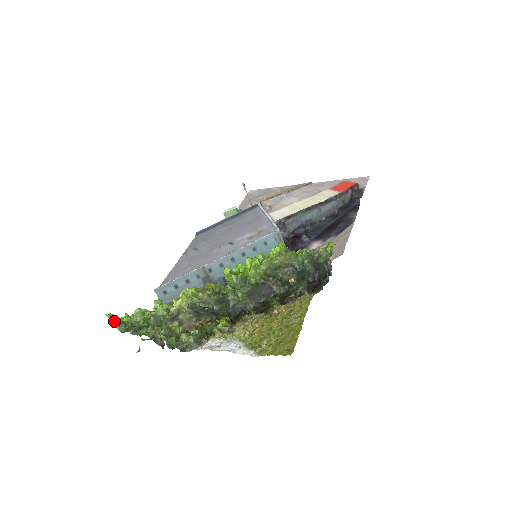
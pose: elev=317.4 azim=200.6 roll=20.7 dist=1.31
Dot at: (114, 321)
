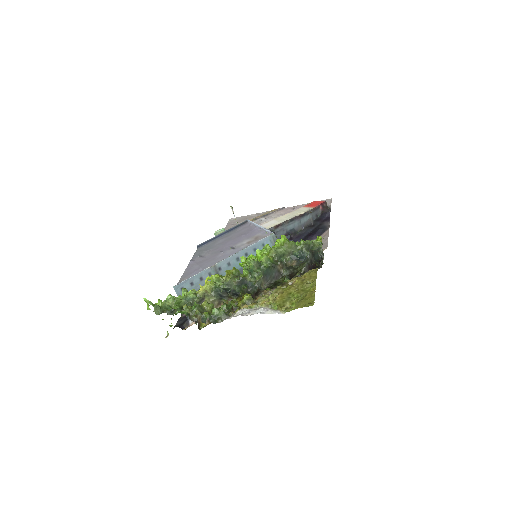
Dot at: (152, 304)
